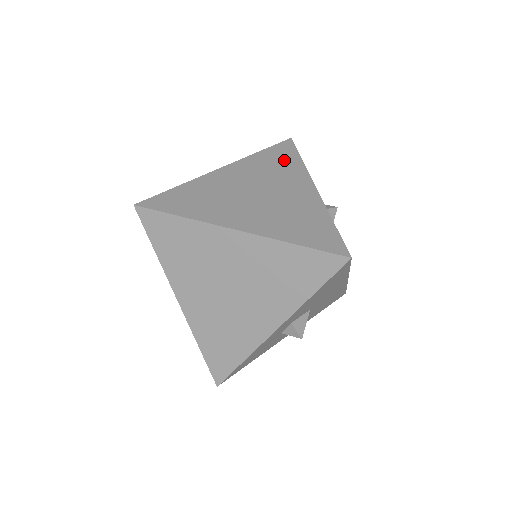
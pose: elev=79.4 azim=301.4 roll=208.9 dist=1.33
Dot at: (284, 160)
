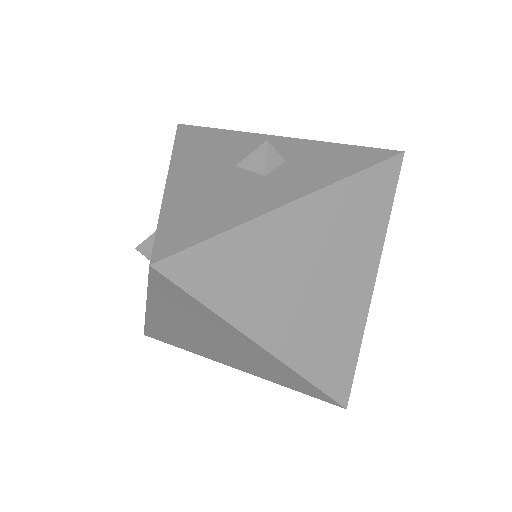
Dot at: (372, 210)
